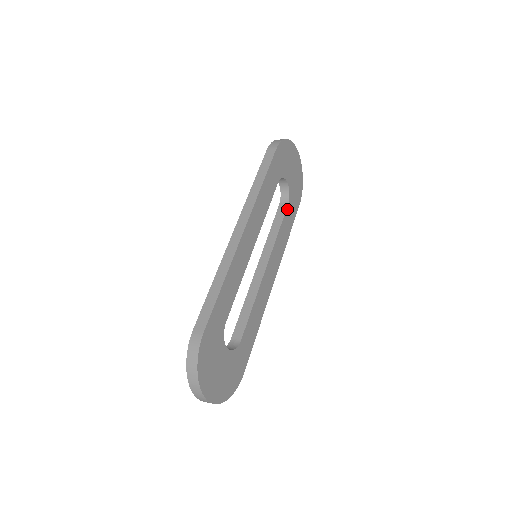
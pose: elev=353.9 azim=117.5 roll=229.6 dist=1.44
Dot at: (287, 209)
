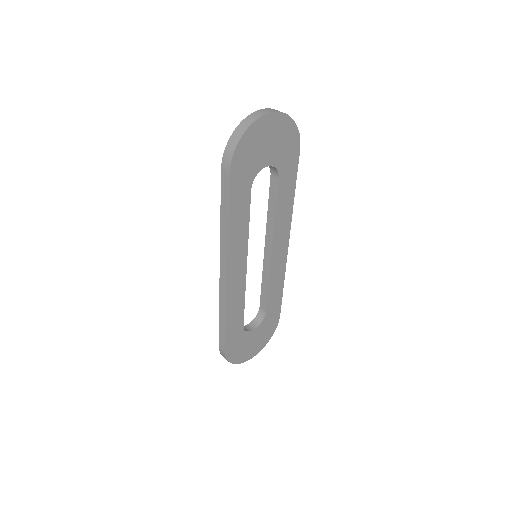
Dot at: (279, 183)
